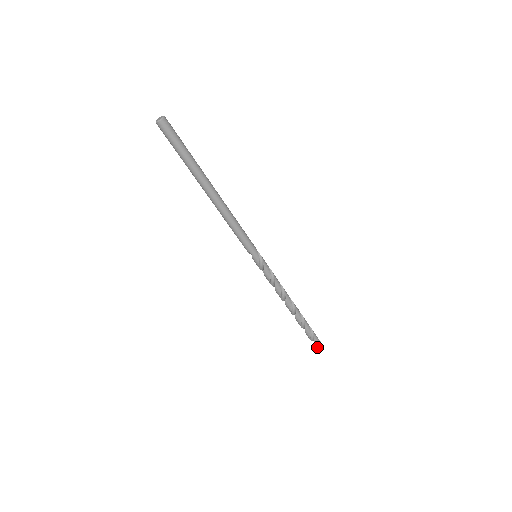
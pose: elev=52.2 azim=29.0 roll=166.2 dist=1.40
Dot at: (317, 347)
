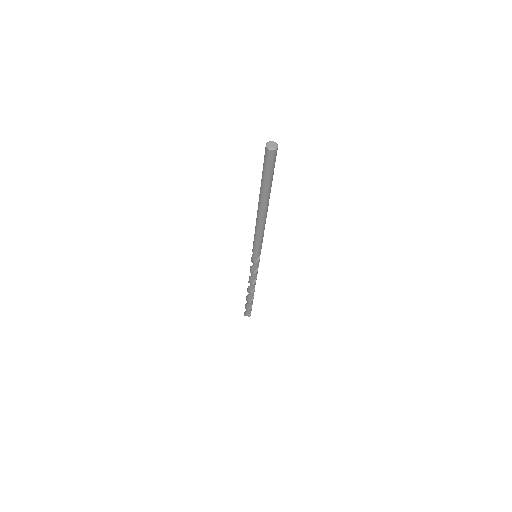
Dot at: (245, 314)
